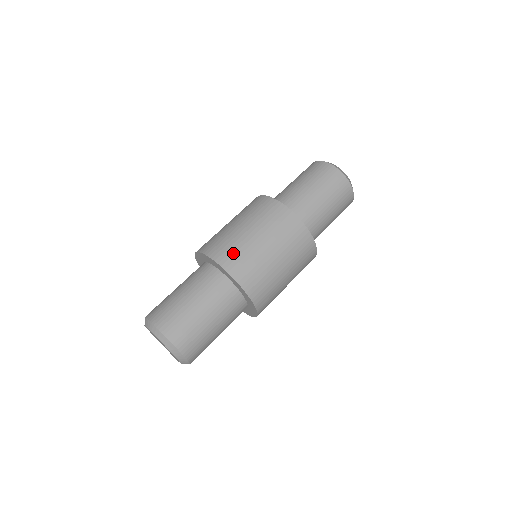
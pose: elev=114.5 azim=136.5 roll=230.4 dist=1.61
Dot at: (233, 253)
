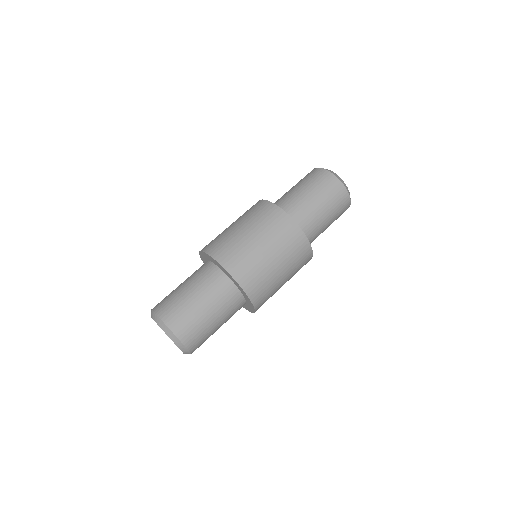
Dot at: (237, 257)
